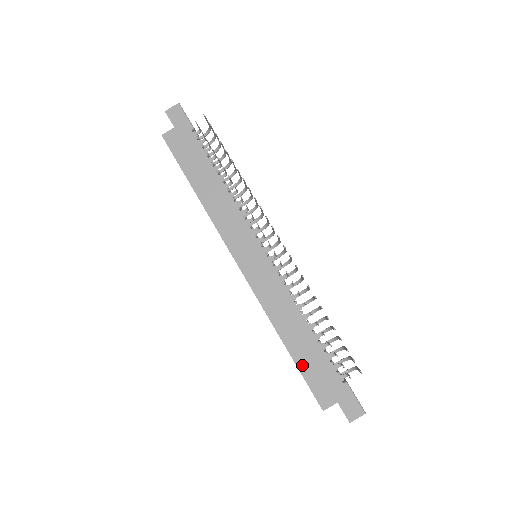
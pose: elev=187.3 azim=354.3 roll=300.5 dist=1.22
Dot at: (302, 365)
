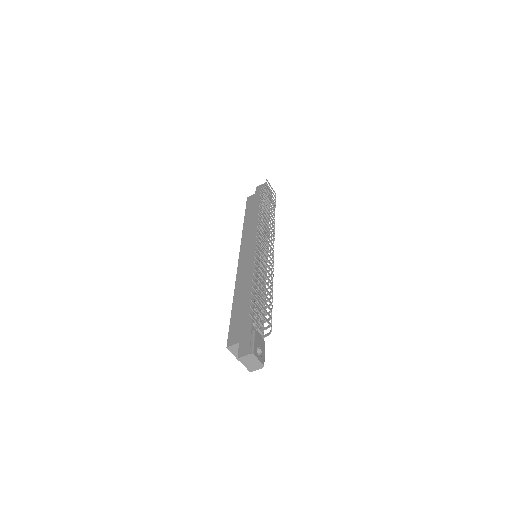
Dot at: (234, 315)
